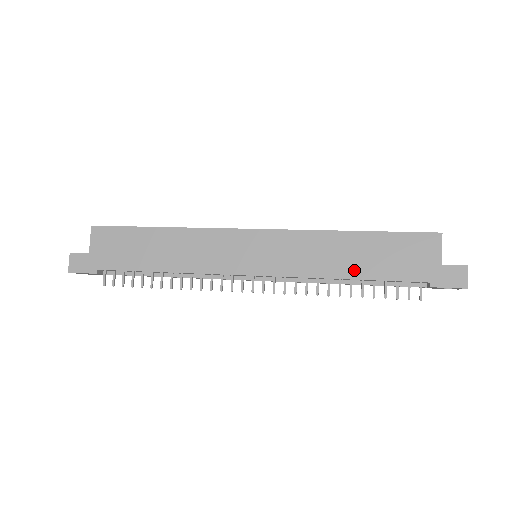
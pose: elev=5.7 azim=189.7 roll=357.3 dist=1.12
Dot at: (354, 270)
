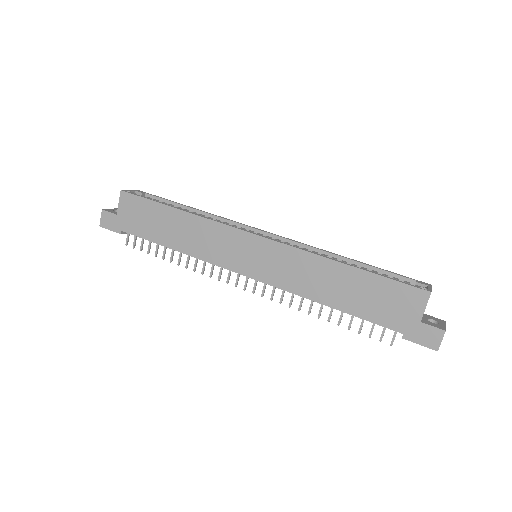
Dot at: (336, 300)
